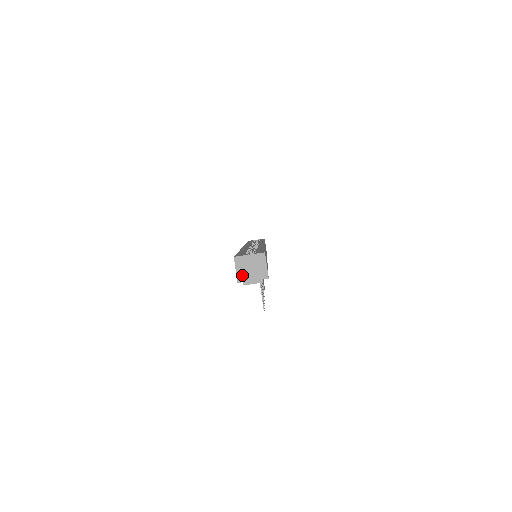
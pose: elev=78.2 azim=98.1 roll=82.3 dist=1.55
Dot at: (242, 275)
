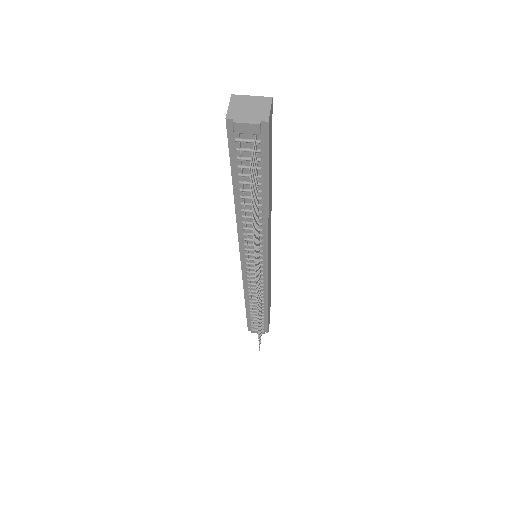
Dot at: (235, 112)
